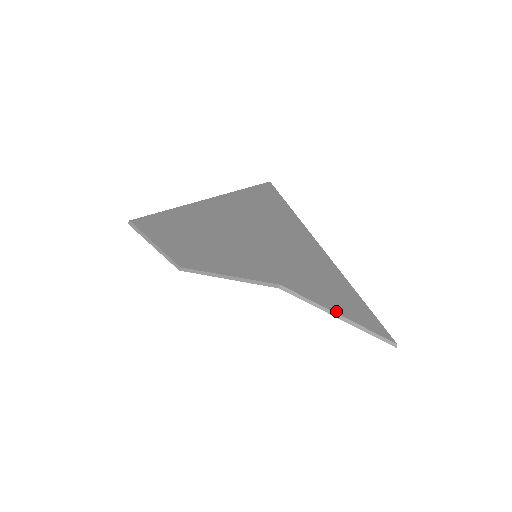
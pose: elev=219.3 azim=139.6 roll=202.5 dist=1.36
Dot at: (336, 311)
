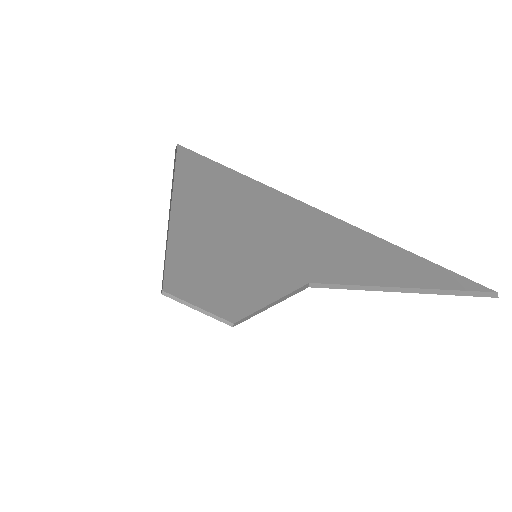
Dot at: (386, 284)
